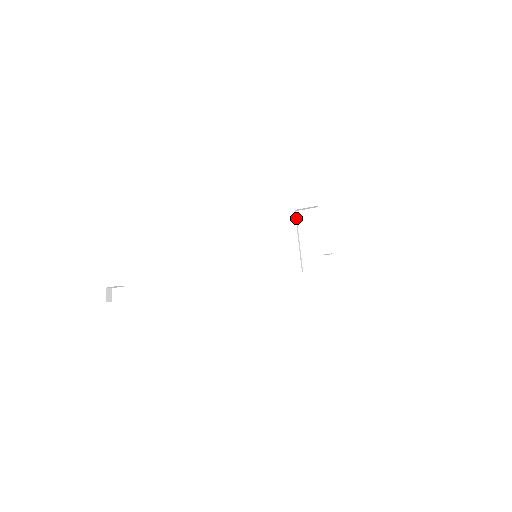
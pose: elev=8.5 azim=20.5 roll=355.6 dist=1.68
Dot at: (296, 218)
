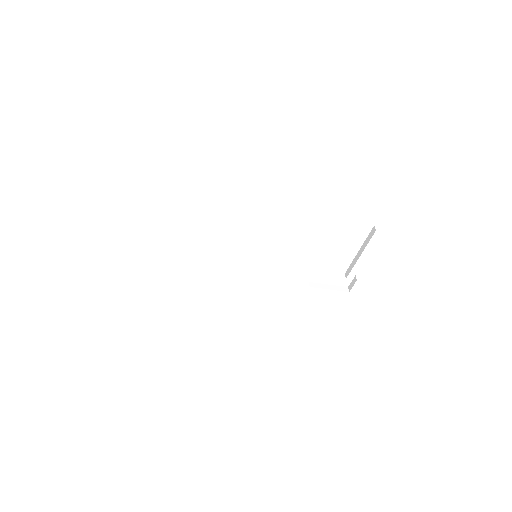
Dot at: occluded
